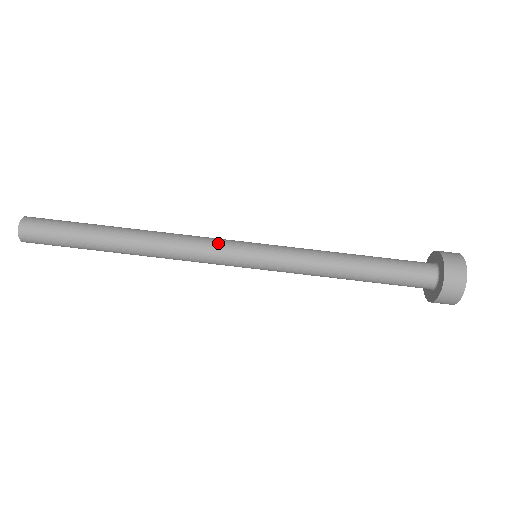
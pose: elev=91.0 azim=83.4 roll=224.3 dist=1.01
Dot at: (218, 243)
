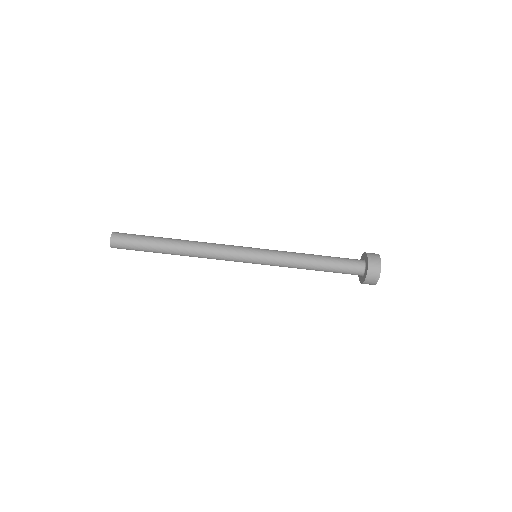
Dot at: (233, 246)
